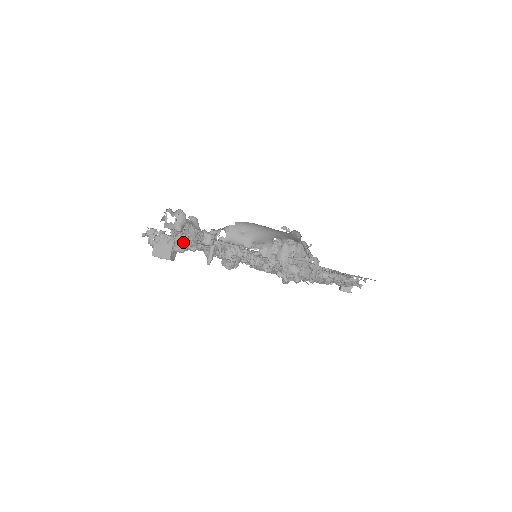
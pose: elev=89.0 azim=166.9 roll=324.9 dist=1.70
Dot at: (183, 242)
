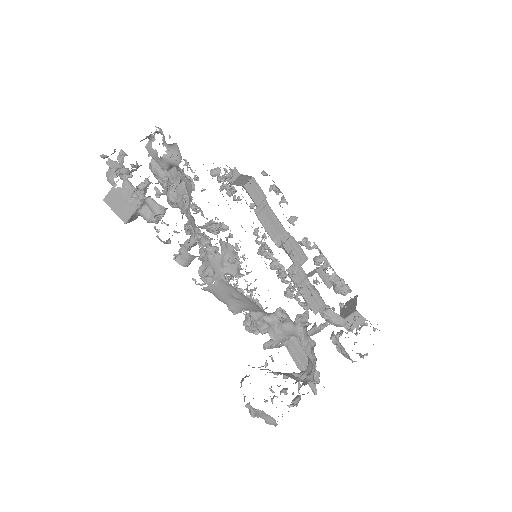
Dot at: (155, 212)
